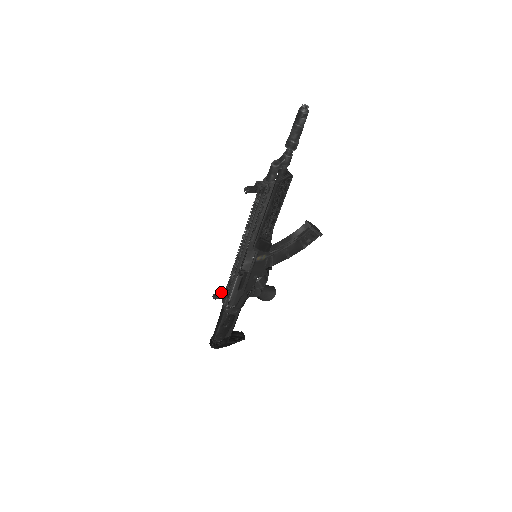
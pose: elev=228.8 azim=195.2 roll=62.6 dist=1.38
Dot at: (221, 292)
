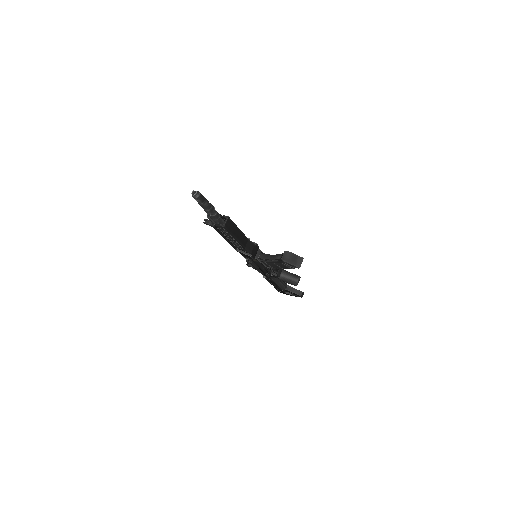
Dot at: occluded
